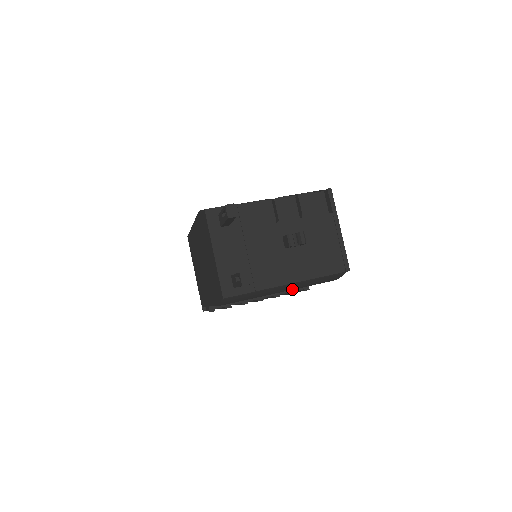
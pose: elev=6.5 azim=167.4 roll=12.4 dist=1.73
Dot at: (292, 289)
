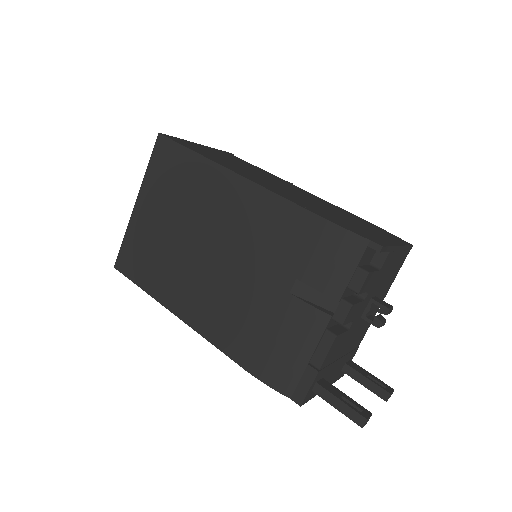
Dot at: occluded
